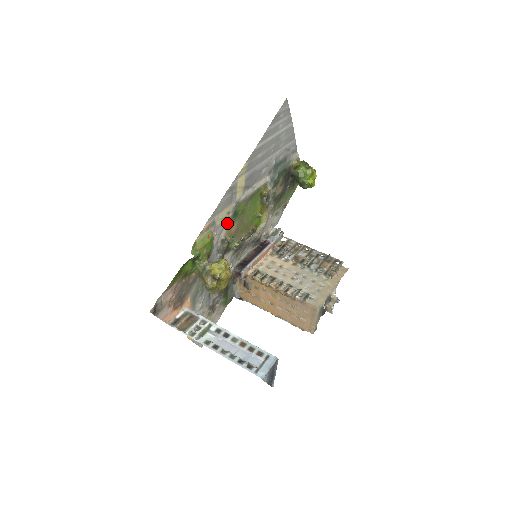
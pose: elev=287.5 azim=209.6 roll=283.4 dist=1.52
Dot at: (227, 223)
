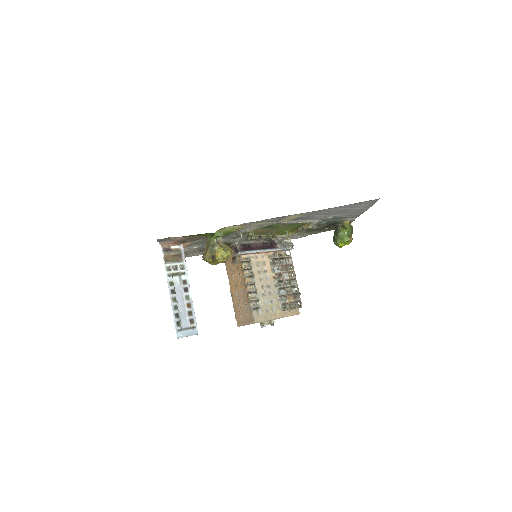
Dot at: (259, 227)
